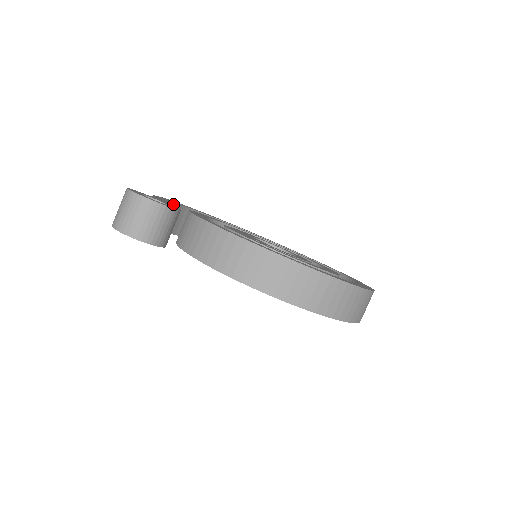
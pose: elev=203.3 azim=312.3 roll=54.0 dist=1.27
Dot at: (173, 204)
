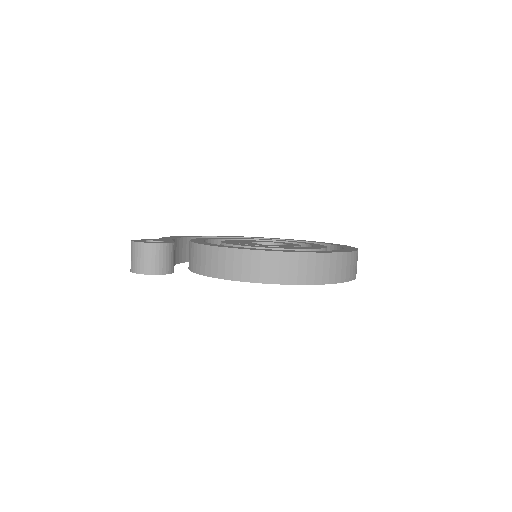
Dot at: (181, 239)
